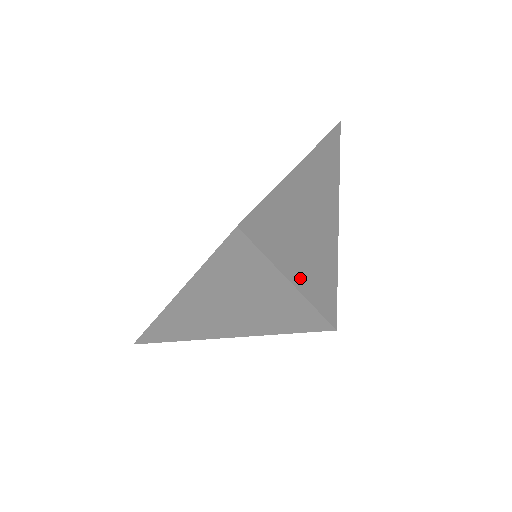
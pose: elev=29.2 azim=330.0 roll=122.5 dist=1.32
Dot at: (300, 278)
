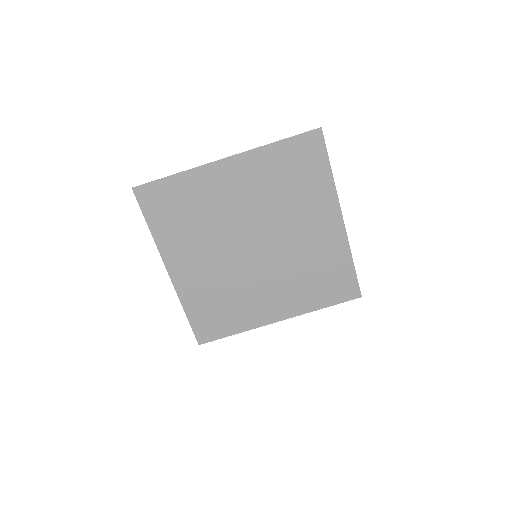
Dot at: occluded
